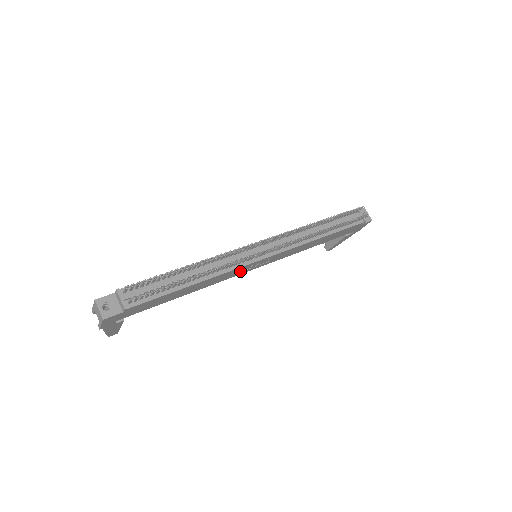
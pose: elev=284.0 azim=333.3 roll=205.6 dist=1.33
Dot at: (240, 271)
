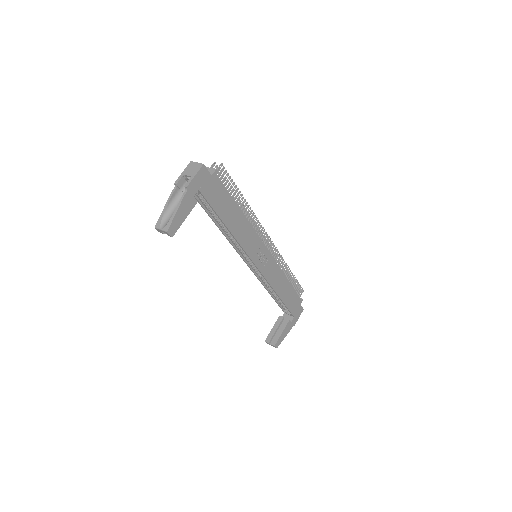
Dot at: (253, 249)
